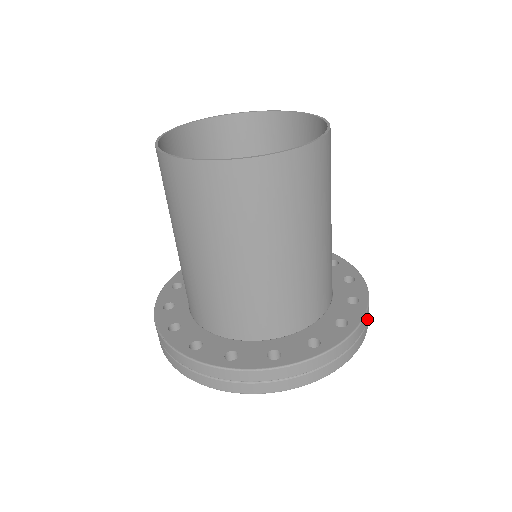
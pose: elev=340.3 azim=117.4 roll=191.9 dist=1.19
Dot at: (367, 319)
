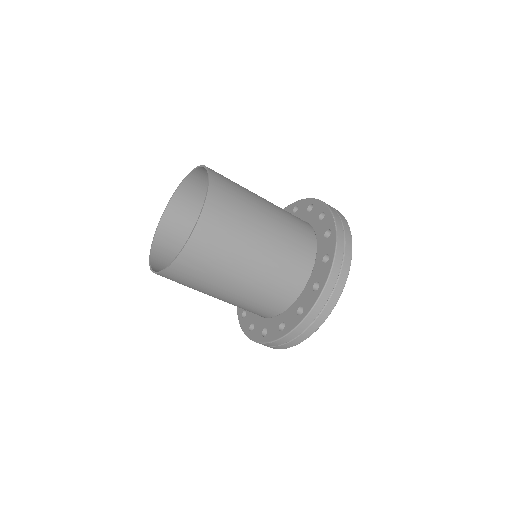
Dot at: (326, 302)
